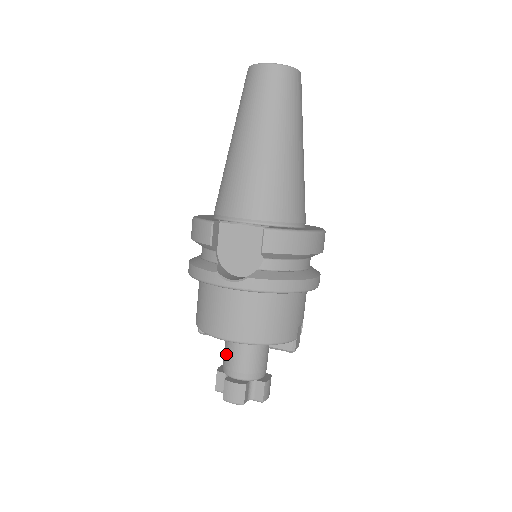
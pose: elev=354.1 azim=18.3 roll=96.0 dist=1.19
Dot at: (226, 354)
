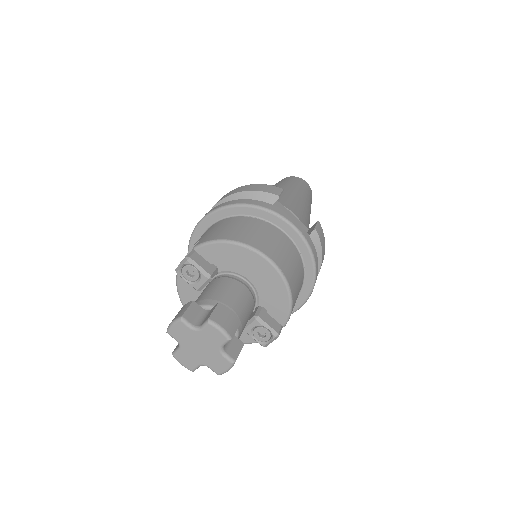
Dot at: (218, 289)
